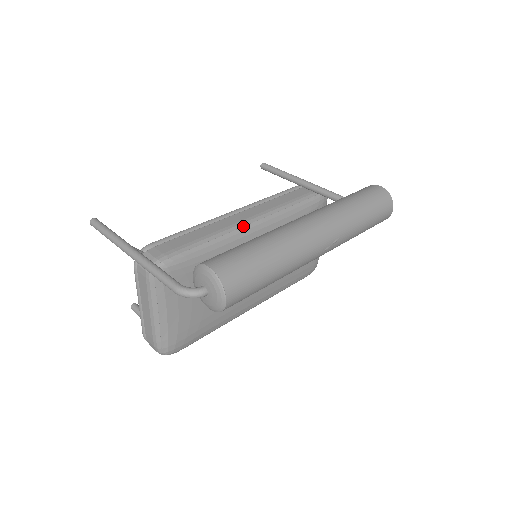
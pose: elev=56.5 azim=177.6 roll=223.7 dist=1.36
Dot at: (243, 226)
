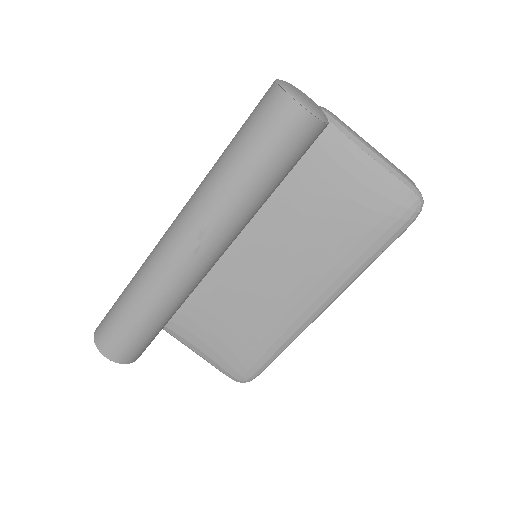
Dot at: occluded
